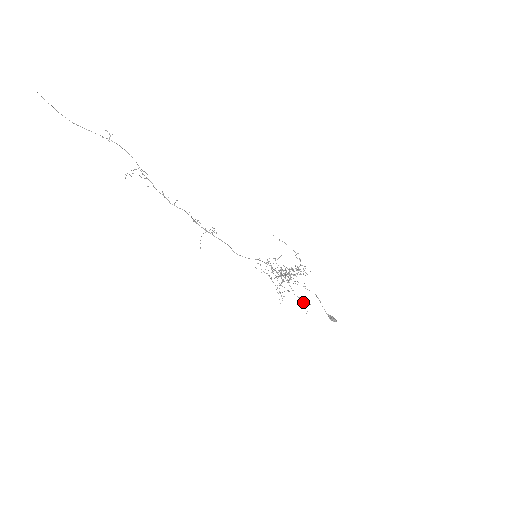
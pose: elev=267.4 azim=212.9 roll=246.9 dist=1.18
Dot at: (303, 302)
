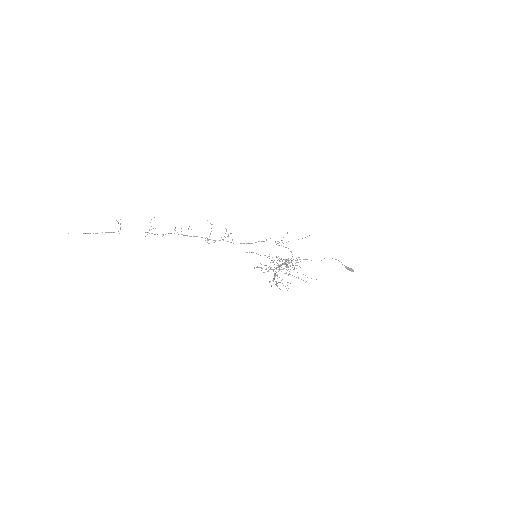
Dot at: occluded
